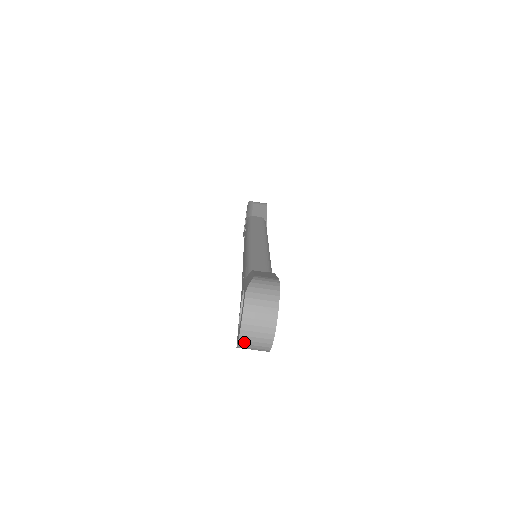
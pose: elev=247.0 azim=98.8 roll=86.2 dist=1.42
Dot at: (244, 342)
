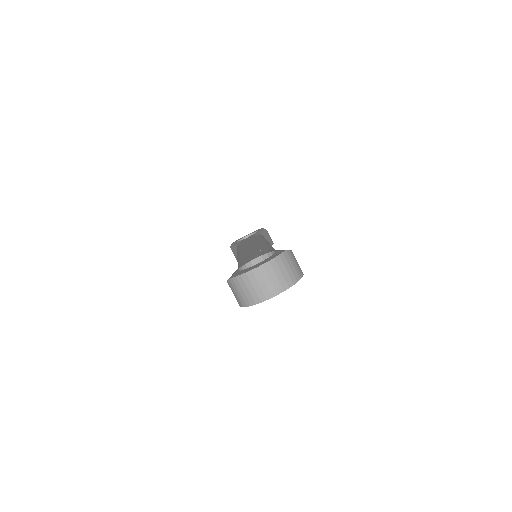
Dot at: (246, 279)
